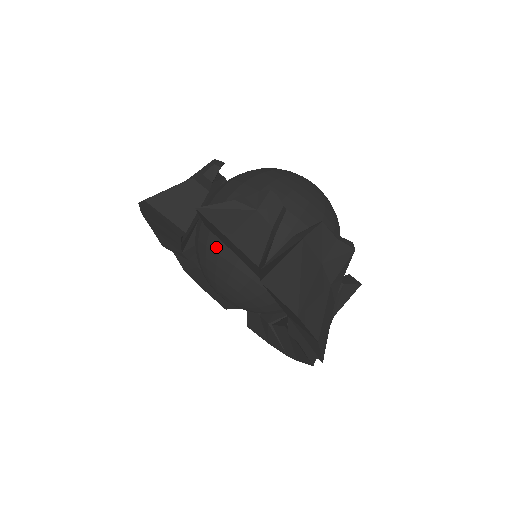
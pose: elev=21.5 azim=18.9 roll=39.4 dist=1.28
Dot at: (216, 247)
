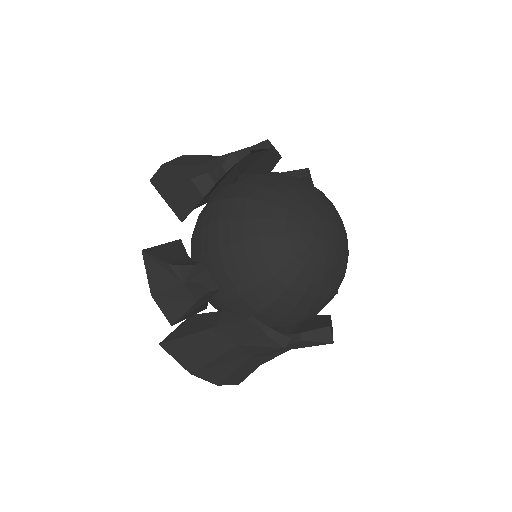
Dot at: occluded
